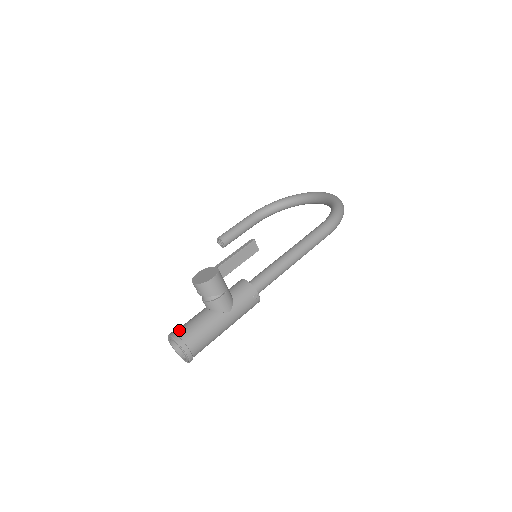
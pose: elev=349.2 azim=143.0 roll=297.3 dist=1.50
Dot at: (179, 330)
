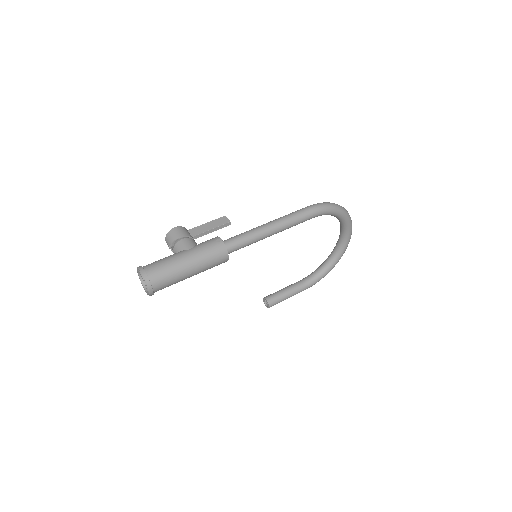
Dot at: occluded
